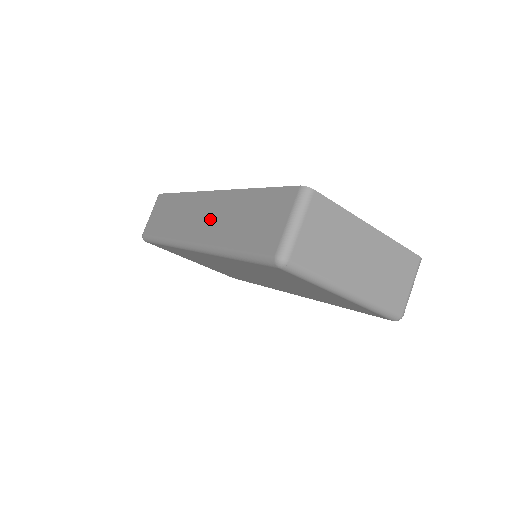
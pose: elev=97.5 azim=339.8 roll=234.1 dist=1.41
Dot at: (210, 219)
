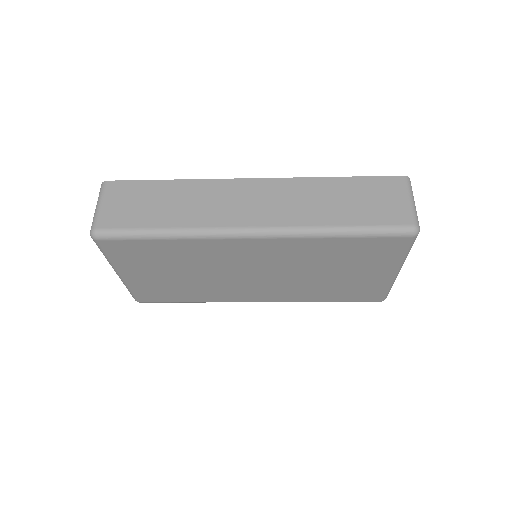
Dot at: (276, 204)
